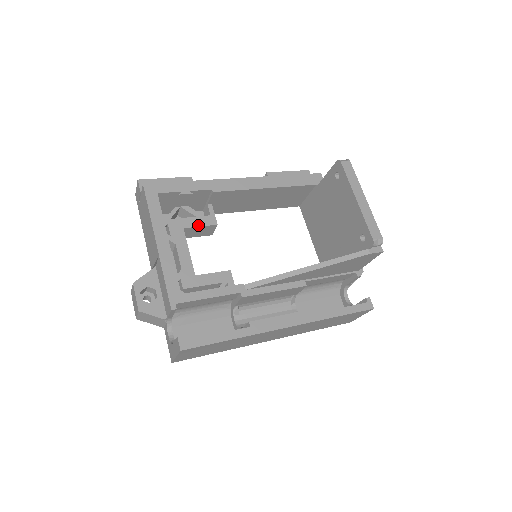
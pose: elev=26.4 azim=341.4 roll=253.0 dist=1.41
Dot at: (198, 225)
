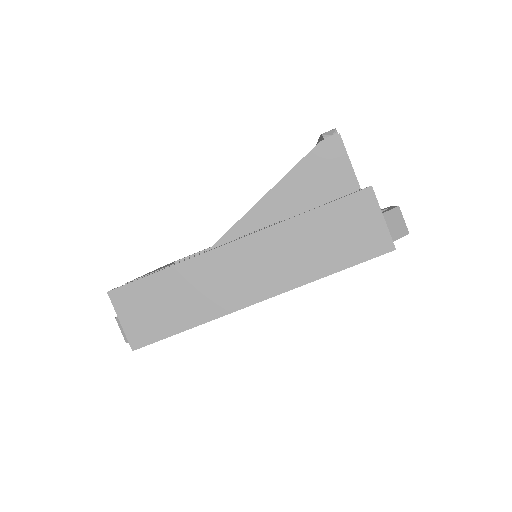
Dot at: occluded
